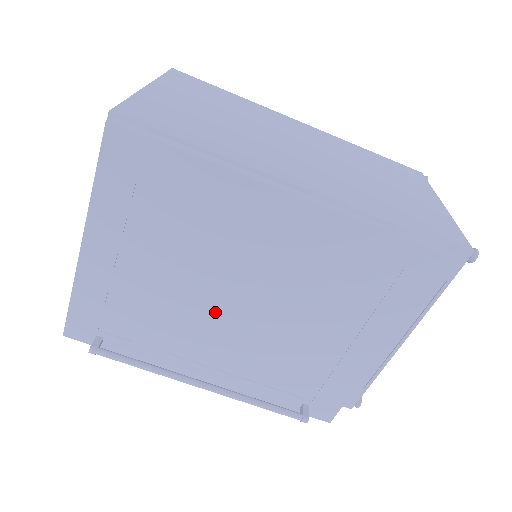
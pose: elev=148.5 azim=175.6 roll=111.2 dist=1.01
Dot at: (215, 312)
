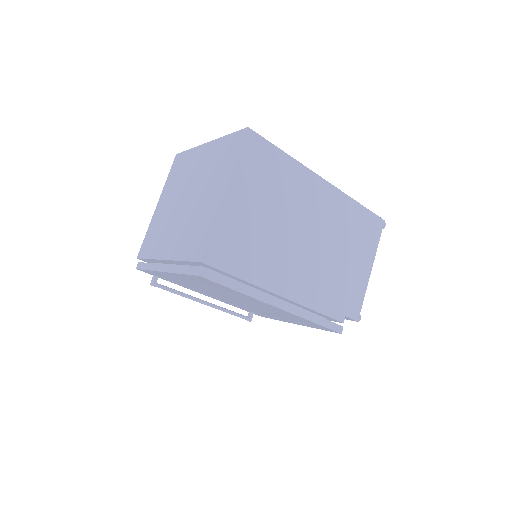
Dot at: occluded
